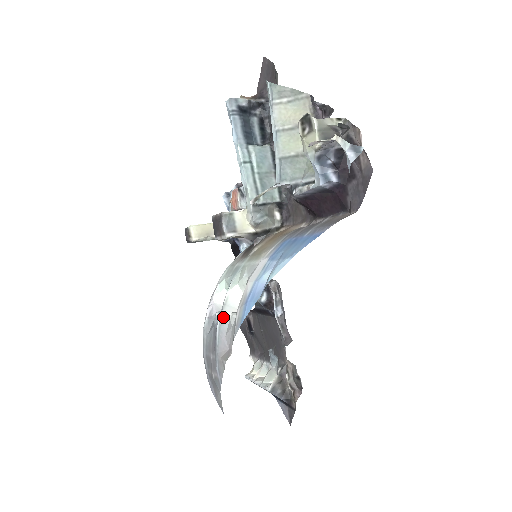
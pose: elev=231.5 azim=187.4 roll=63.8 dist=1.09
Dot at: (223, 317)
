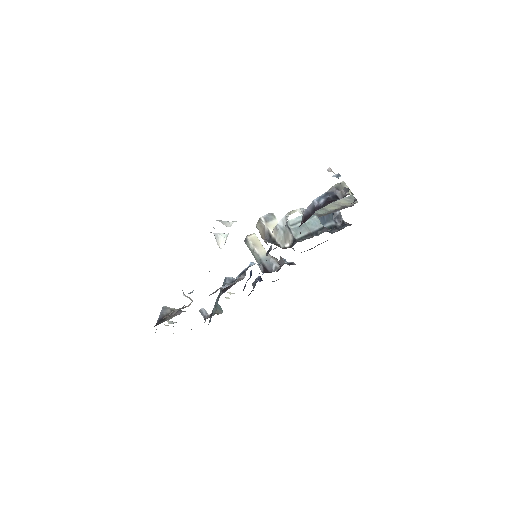
Dot at: occluded
